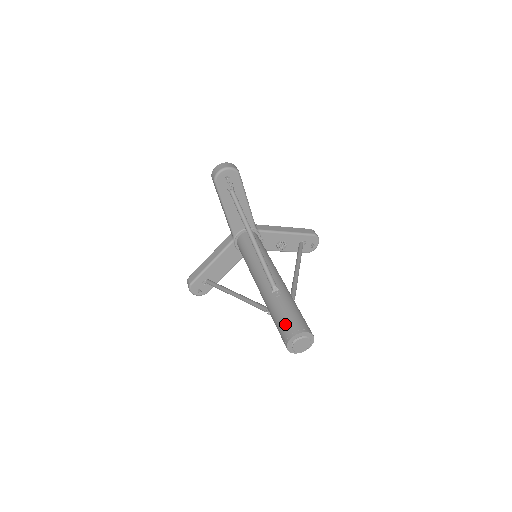
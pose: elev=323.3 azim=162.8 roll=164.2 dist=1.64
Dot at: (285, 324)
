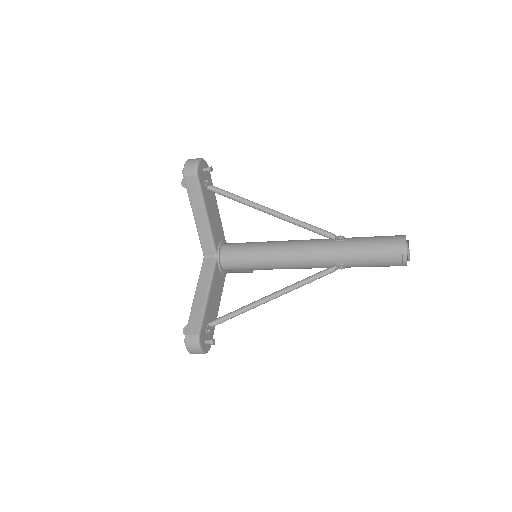
Dot at: (385, 242)
